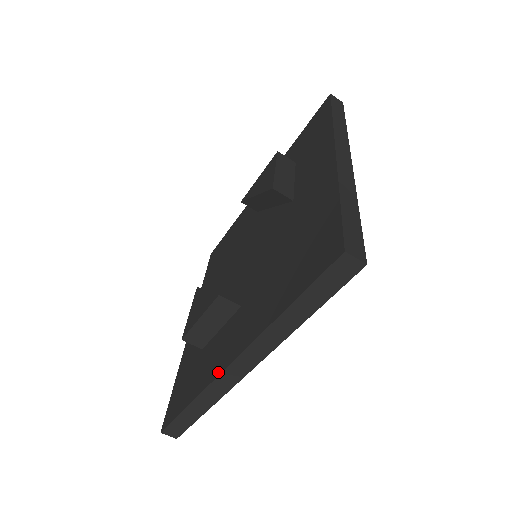
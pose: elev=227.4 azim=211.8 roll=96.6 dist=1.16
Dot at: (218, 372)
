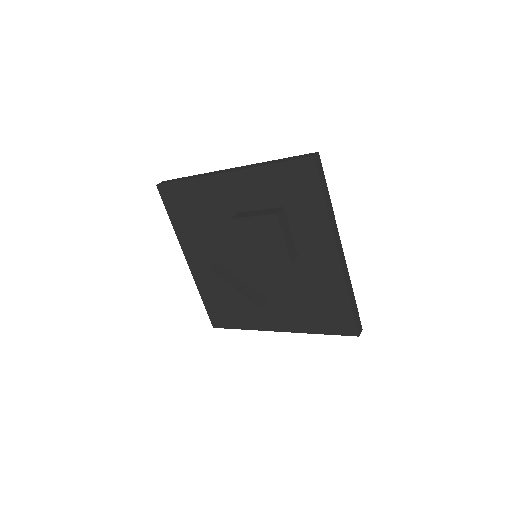
Dot at: (266, 329)
